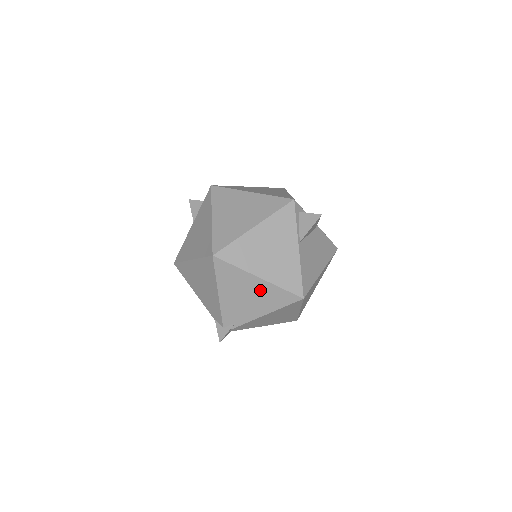
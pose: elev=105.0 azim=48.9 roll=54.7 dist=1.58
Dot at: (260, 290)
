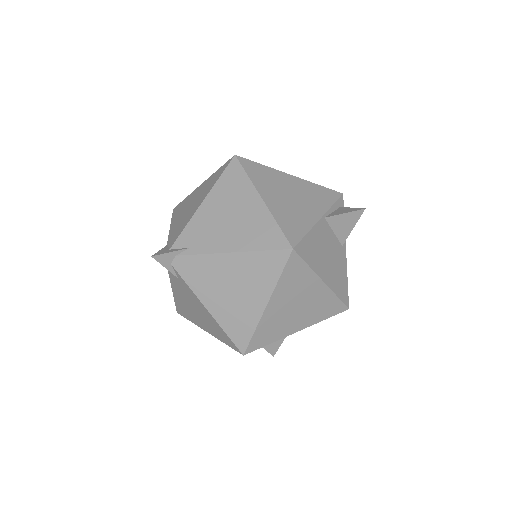
Dot at: (251, 215)
